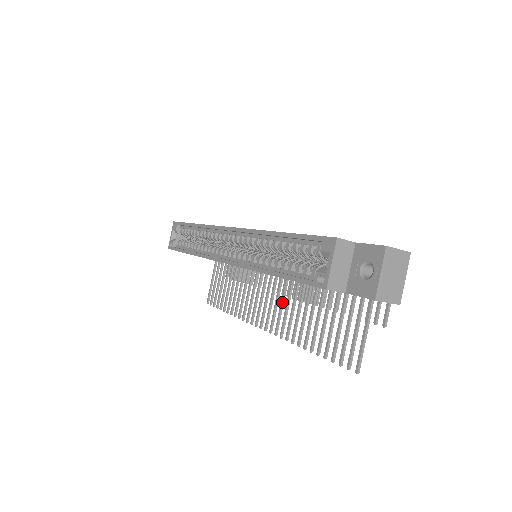
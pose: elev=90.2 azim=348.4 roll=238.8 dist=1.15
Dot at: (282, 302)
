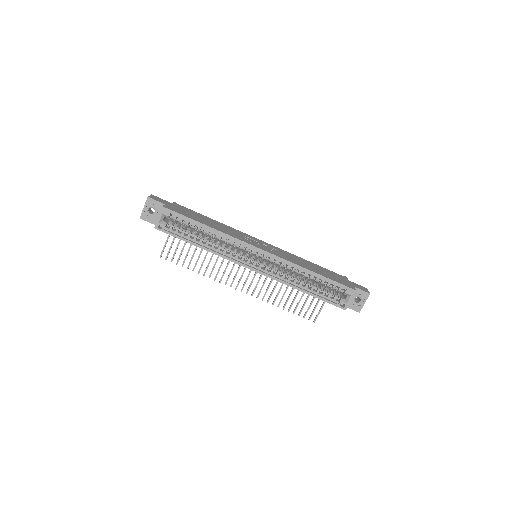
Dot at: occluded
